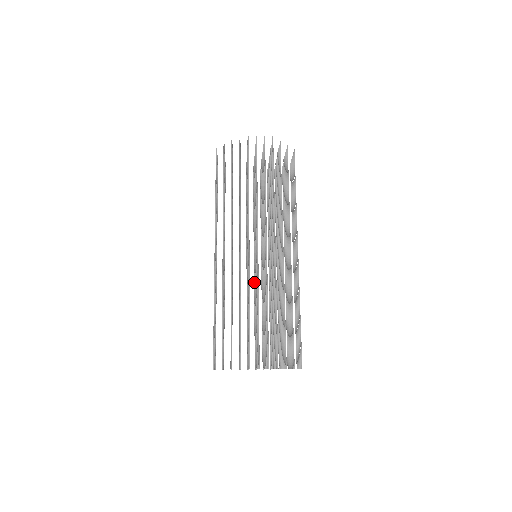
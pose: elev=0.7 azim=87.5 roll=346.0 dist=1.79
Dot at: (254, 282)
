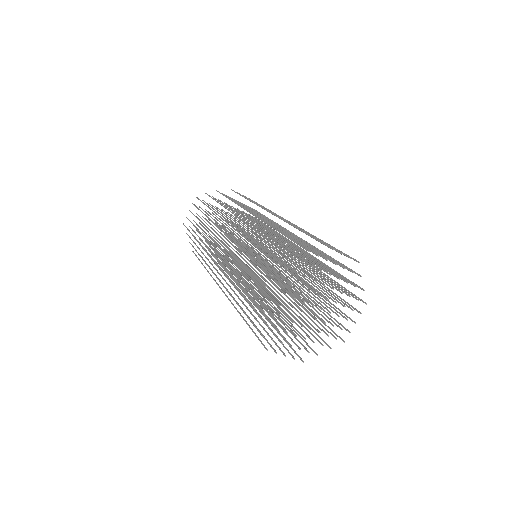
Dot at: occluded
